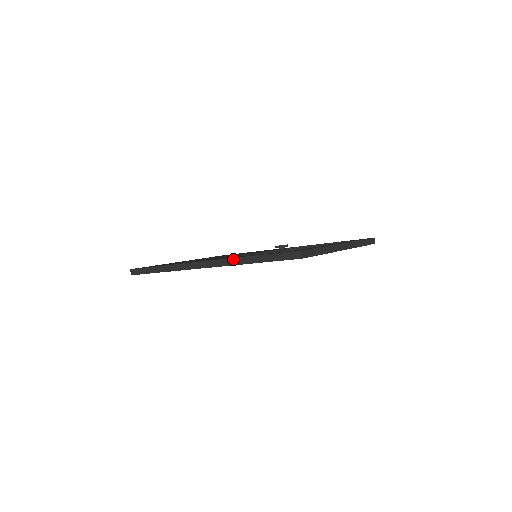
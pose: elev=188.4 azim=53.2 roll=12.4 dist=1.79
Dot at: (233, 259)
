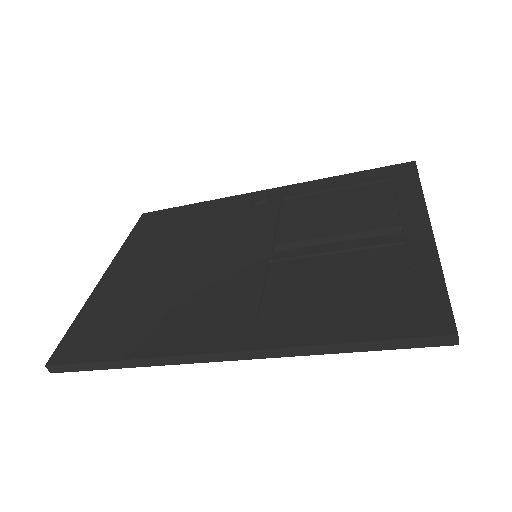
Dot at: (293, 349)
